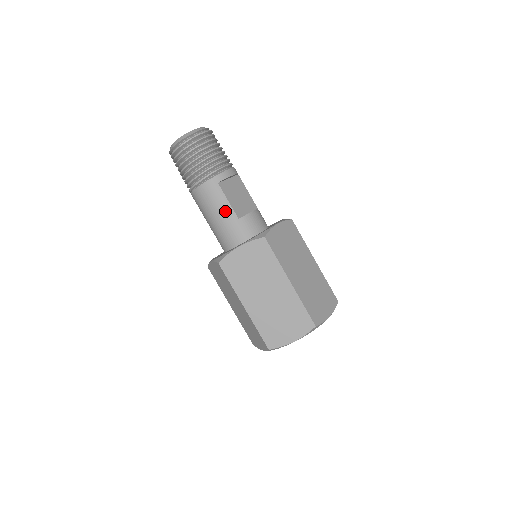
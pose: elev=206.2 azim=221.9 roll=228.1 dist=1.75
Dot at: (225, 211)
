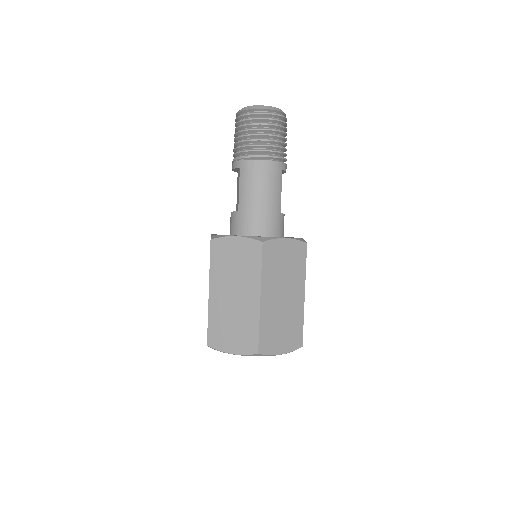
Dot at: (276, 198)
